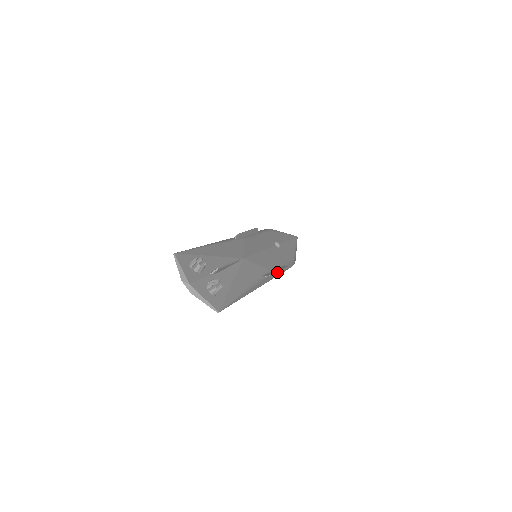
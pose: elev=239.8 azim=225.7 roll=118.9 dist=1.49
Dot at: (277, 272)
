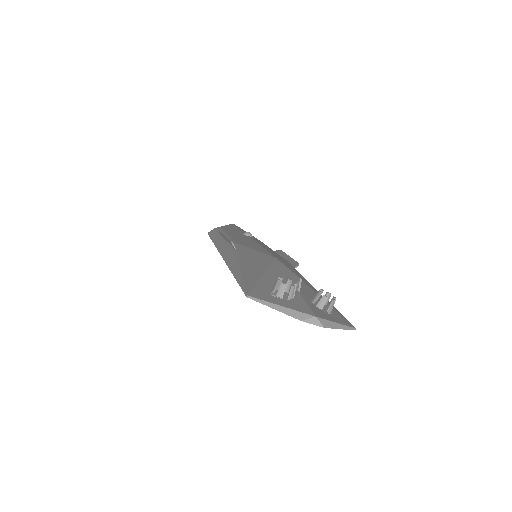
Dot at: occluded
